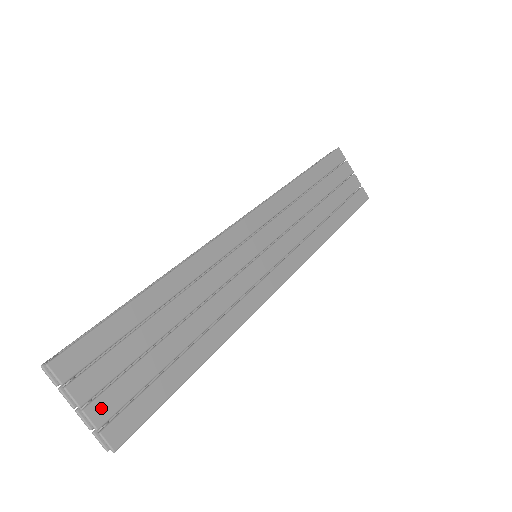
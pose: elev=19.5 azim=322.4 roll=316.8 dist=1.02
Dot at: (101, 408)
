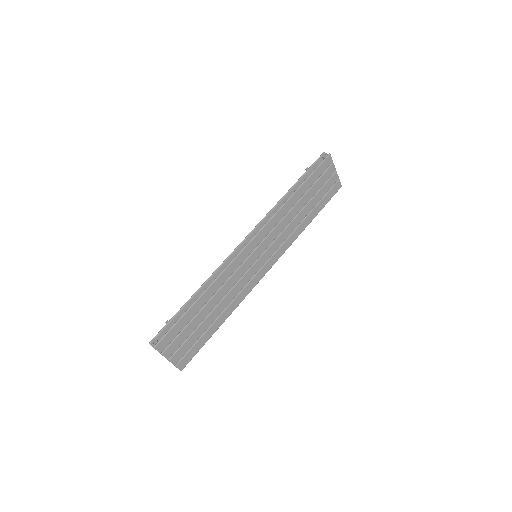
Dot at: (176, 357)
